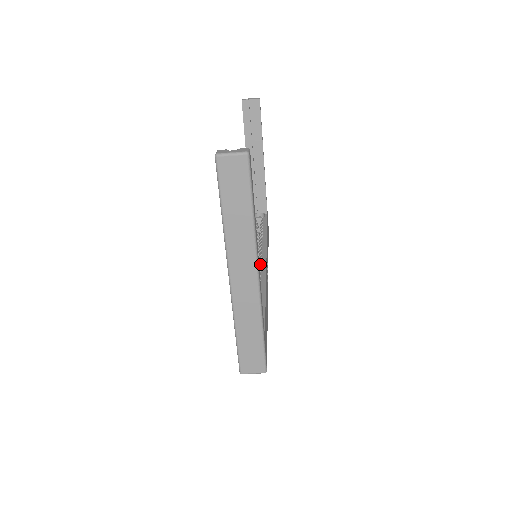
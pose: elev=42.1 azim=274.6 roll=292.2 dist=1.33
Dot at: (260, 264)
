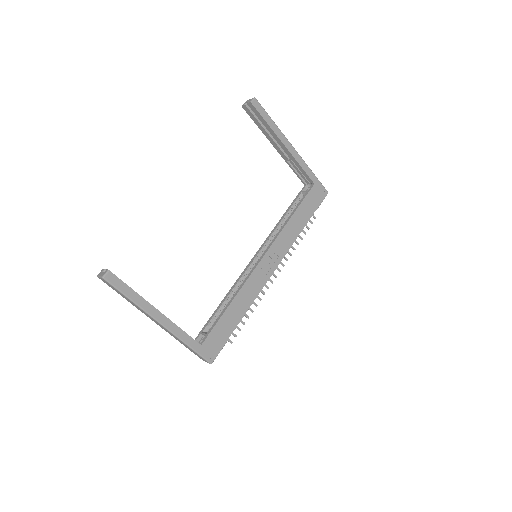
Dot at: (256, 264)
